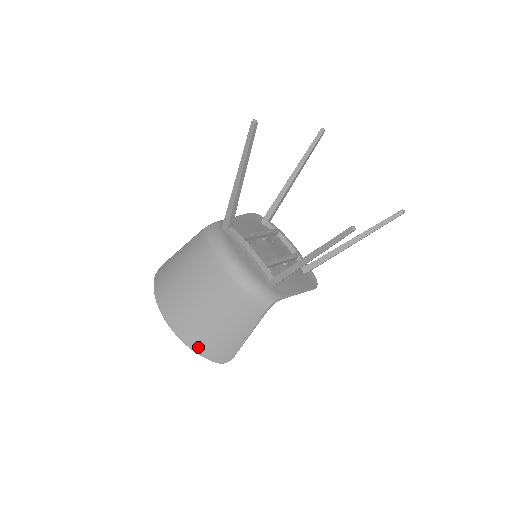
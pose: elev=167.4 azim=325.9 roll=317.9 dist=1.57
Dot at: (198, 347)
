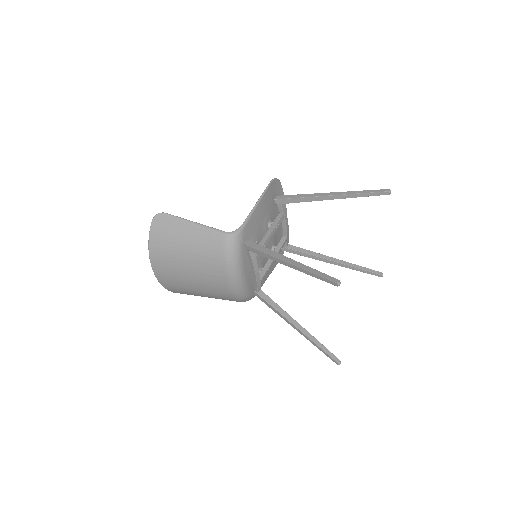
Dot at: (172, 290)
